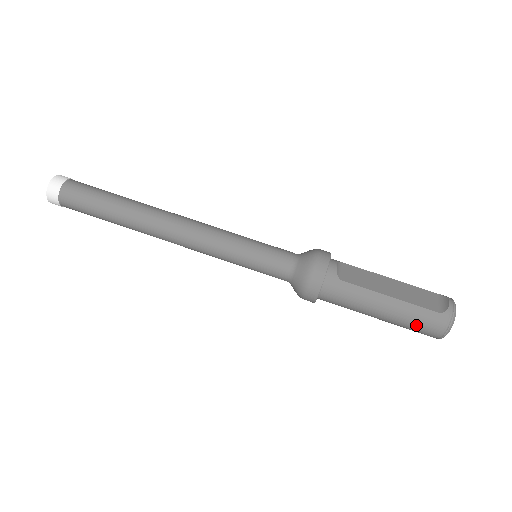
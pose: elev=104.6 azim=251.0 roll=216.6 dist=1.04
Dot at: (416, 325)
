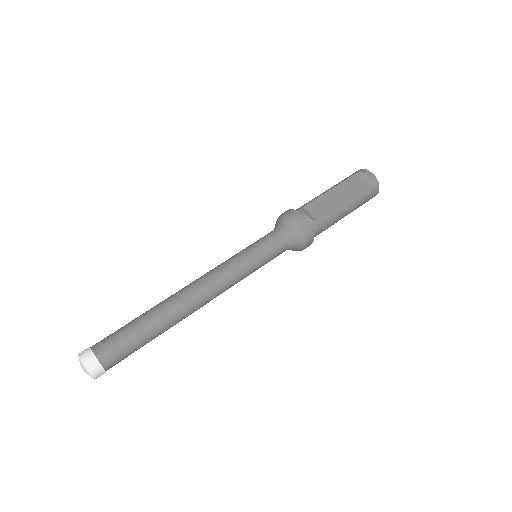
Dot at: (364, 203)
